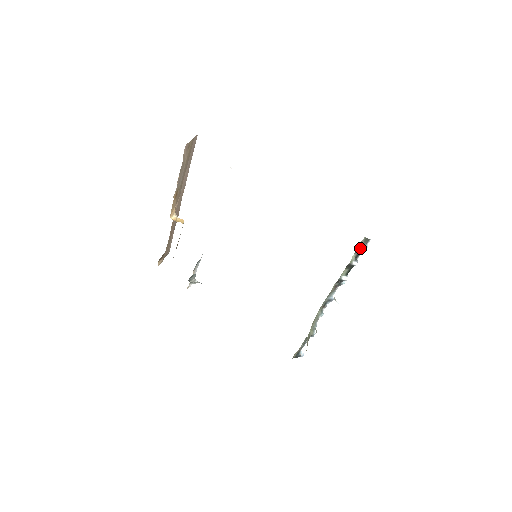
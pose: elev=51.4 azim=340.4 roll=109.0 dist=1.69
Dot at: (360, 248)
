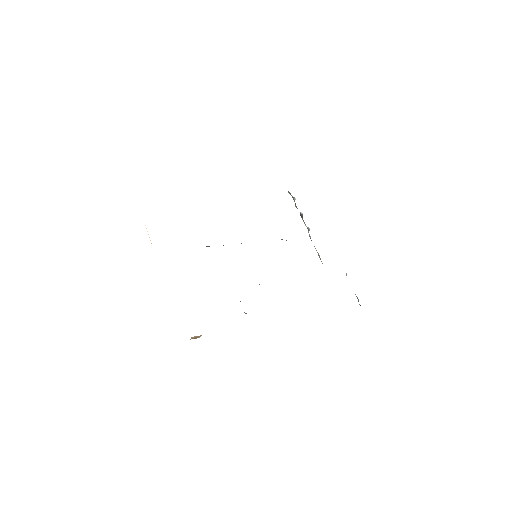
Dot at: (293, 199)
